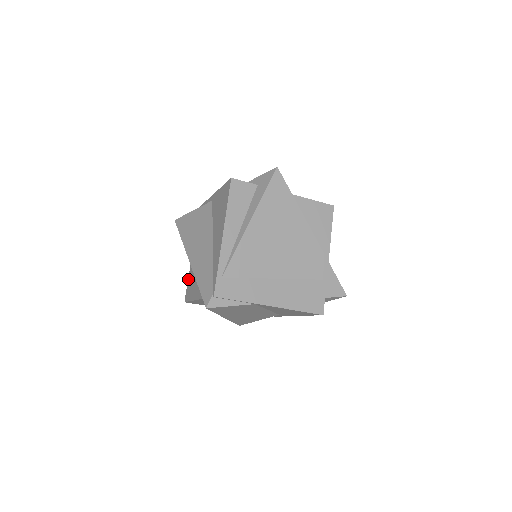
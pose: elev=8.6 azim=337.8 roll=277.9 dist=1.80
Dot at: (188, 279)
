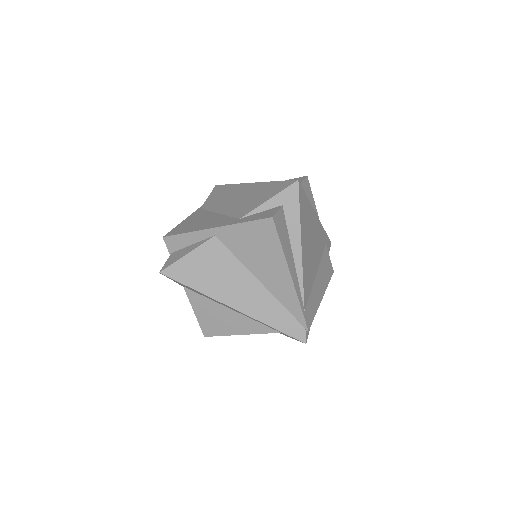
Dot at: (197, 316)
